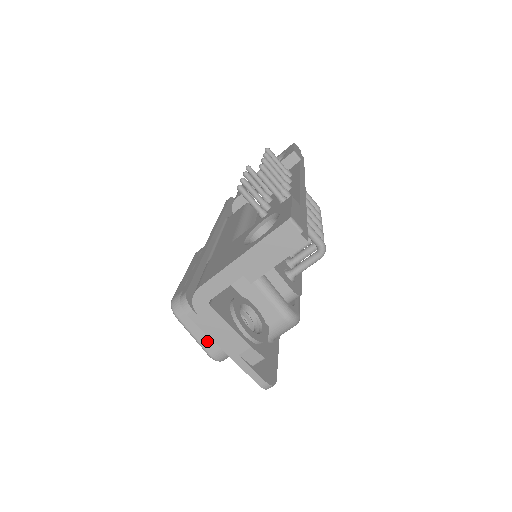
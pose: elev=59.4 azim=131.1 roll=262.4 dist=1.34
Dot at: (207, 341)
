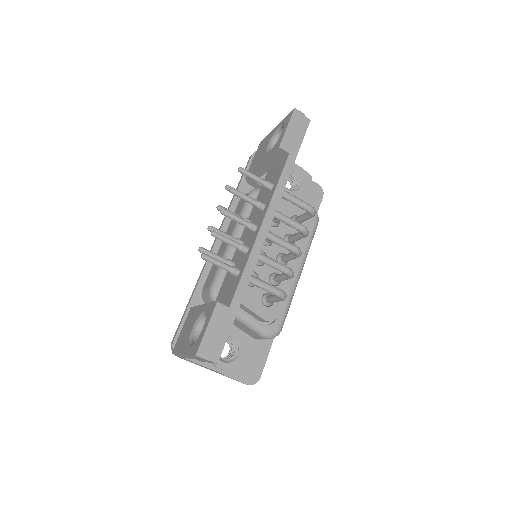
Dot at: occluded
